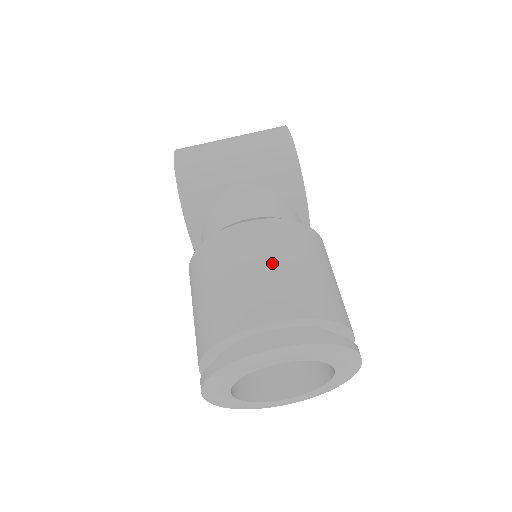
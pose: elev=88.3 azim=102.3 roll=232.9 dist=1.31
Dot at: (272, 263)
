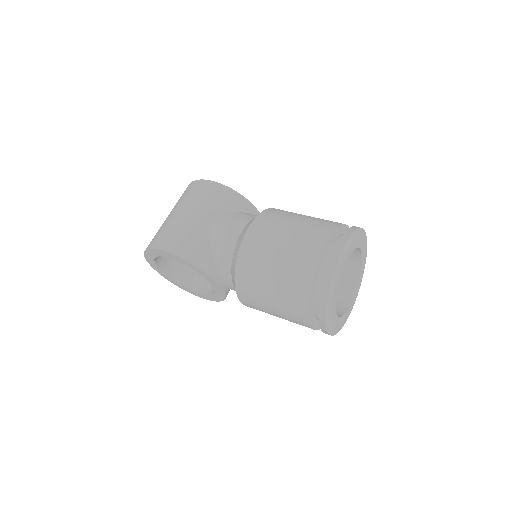
Dot at: (287, 229)
